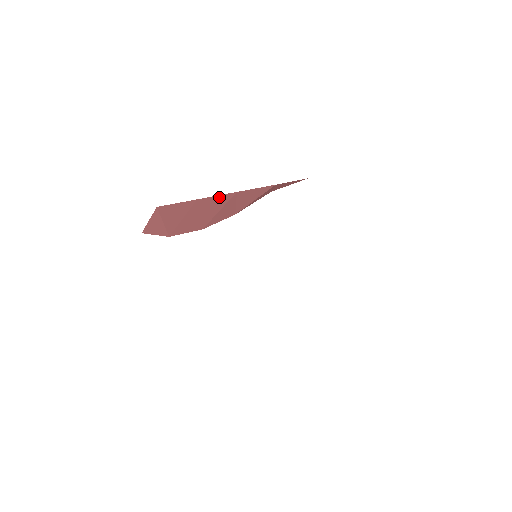
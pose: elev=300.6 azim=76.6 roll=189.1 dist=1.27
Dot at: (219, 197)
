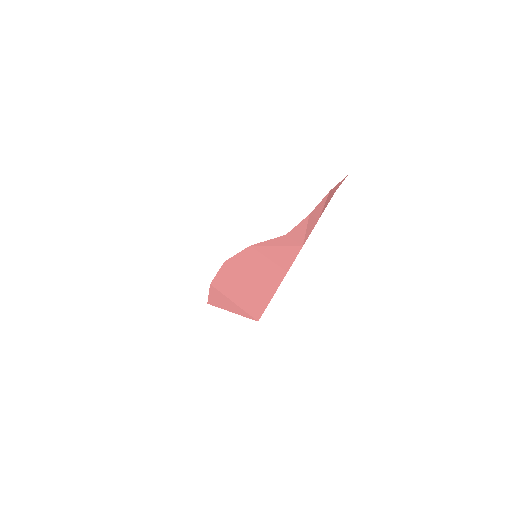
Dot at: occluded
